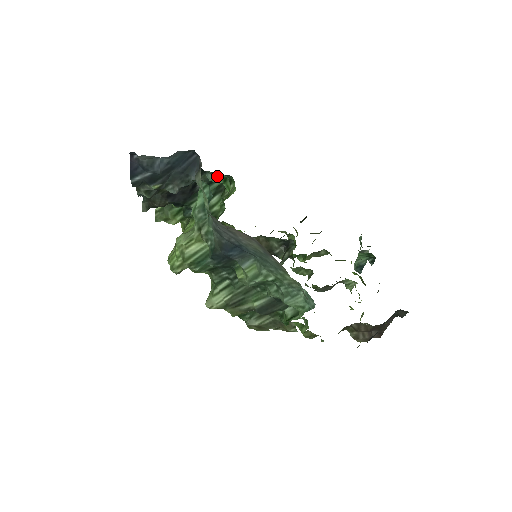
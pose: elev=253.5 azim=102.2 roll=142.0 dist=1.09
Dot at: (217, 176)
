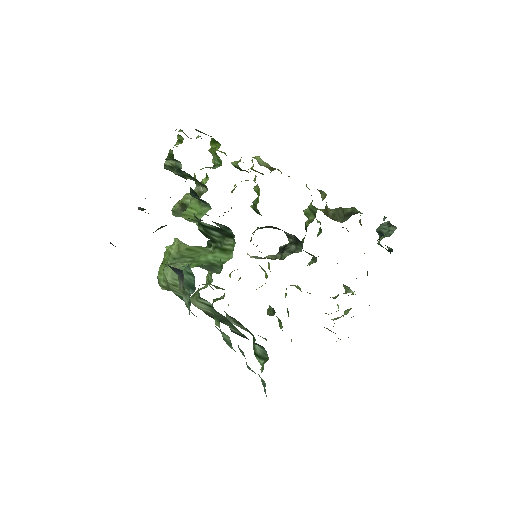
Dot at: occluded
